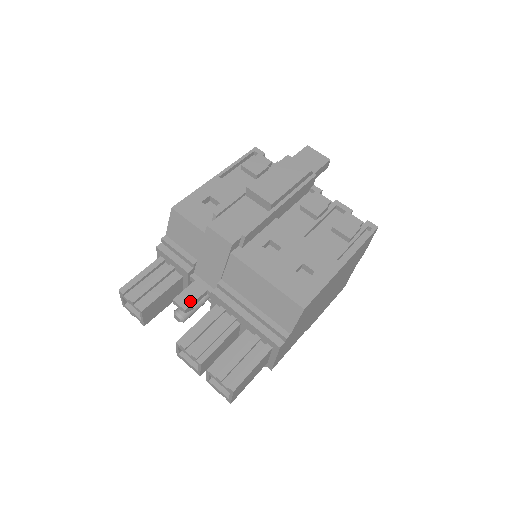
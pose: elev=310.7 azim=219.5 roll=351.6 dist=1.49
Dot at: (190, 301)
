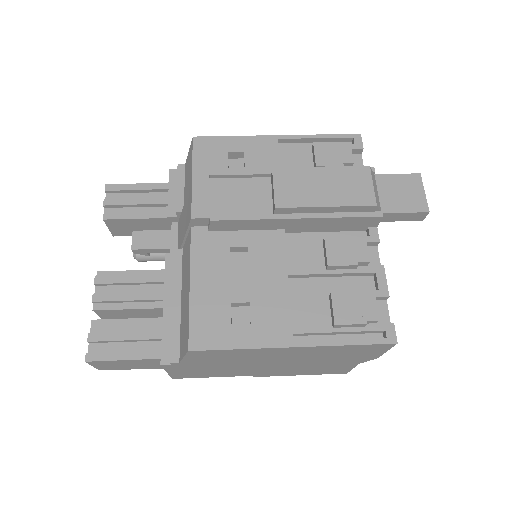
Dot at: (145, 245)
